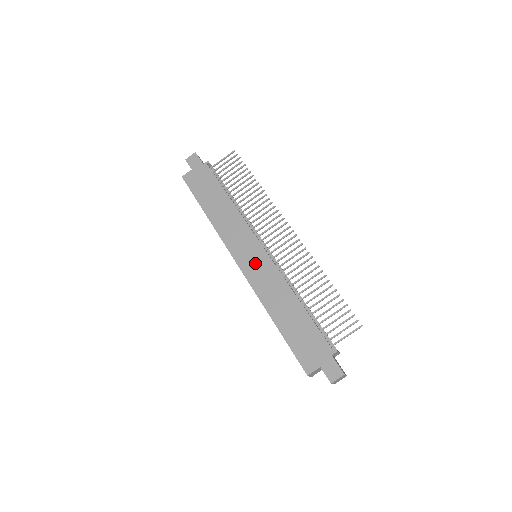
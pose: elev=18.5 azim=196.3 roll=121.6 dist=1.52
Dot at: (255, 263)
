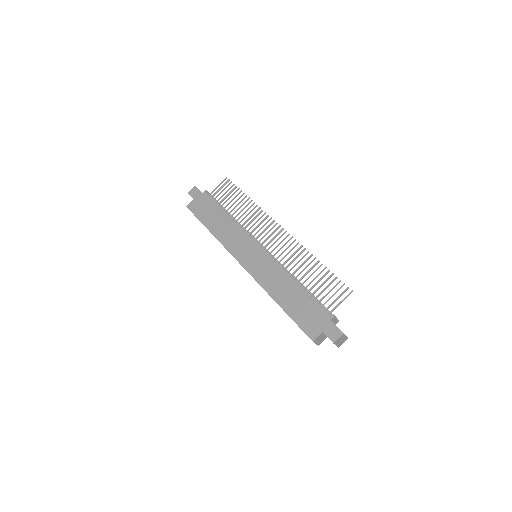
Dot at: (255, 260)
